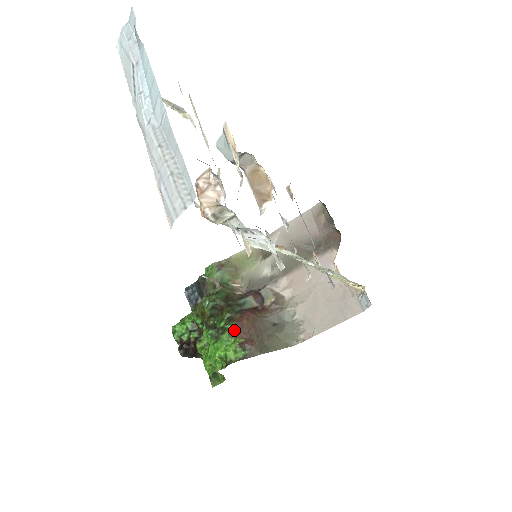
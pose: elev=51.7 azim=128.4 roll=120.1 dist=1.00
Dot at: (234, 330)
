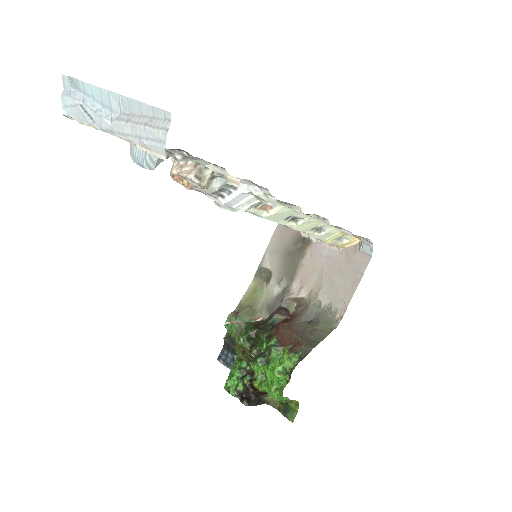
Dot at: (277, 343)
